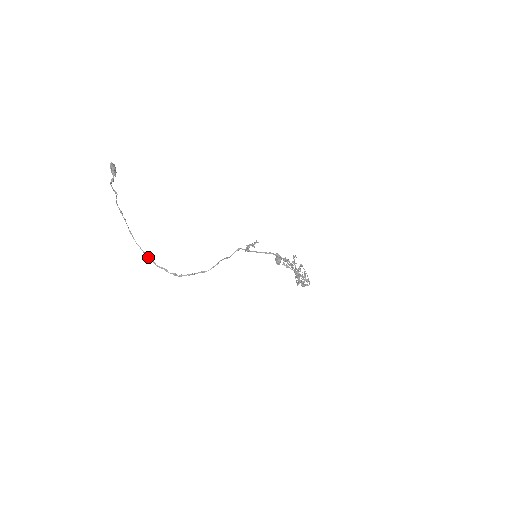
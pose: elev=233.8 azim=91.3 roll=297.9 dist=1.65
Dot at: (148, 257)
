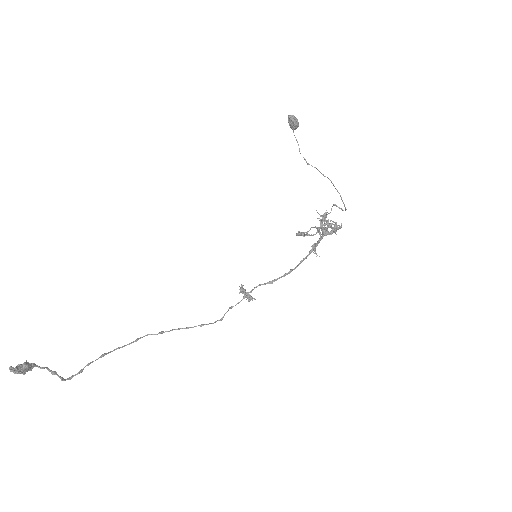
Dot at: (136, 341)
